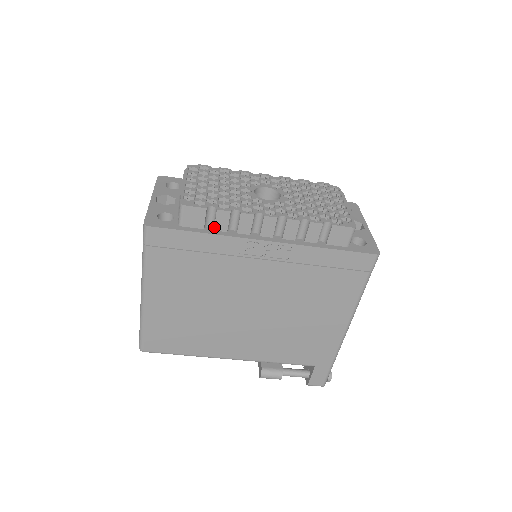
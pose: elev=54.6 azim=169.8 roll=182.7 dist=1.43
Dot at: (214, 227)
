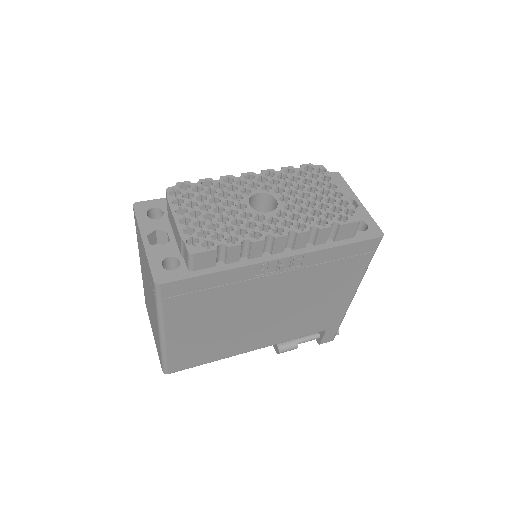
Dot at: (226, 261)
